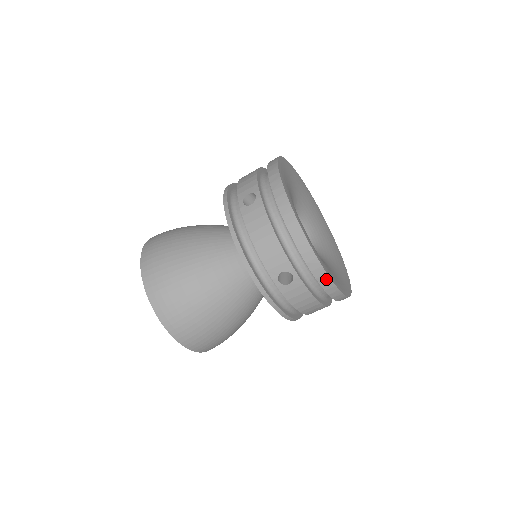
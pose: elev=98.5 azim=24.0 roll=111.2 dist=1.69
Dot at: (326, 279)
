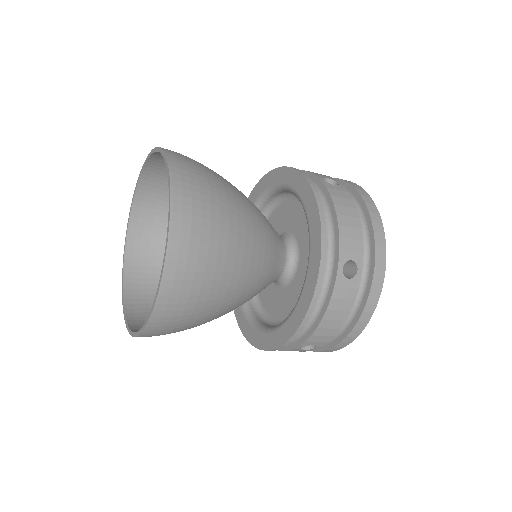
Dot at: (376, 298)
